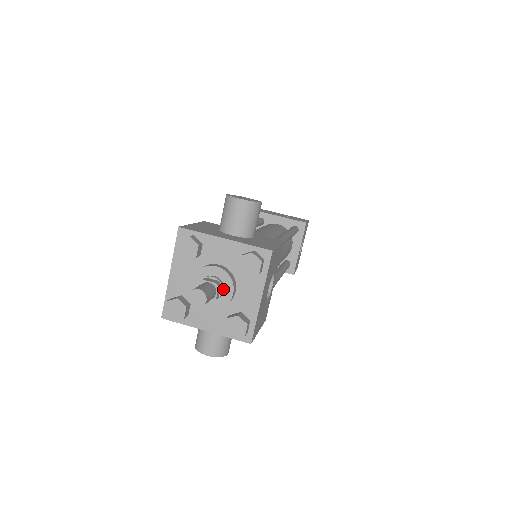
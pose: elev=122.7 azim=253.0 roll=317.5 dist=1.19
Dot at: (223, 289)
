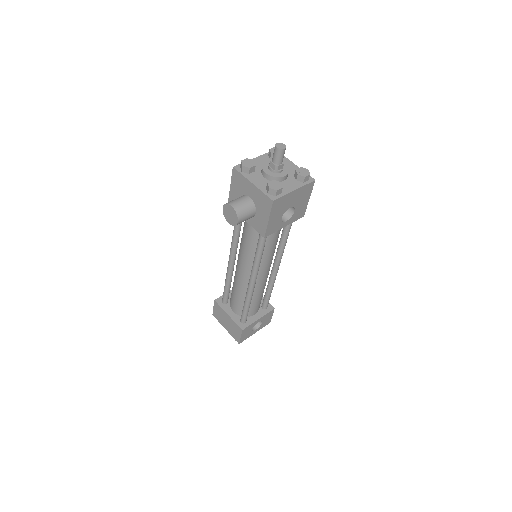
Dot at: (282, 171)
